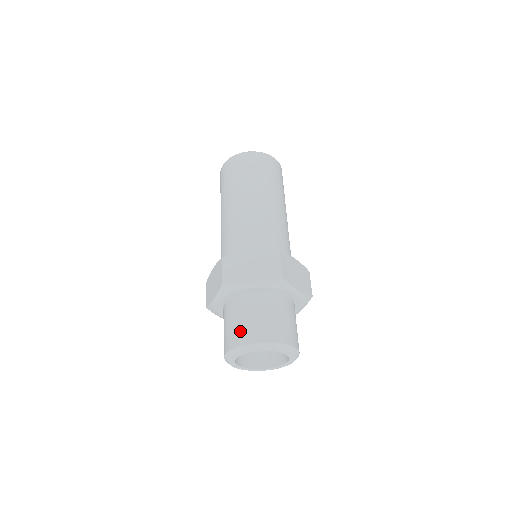
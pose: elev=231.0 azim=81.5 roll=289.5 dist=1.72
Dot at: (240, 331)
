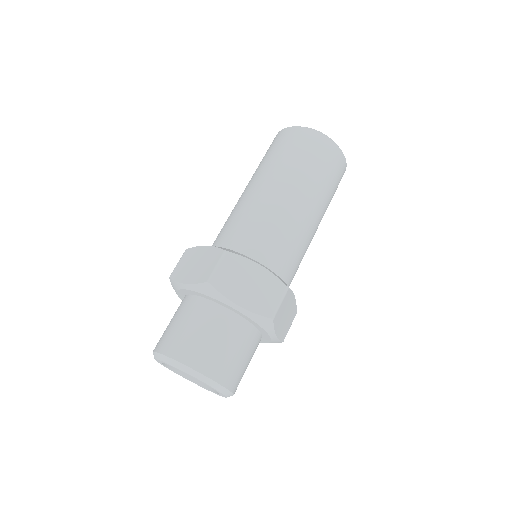
Dot at: (162, 335)
